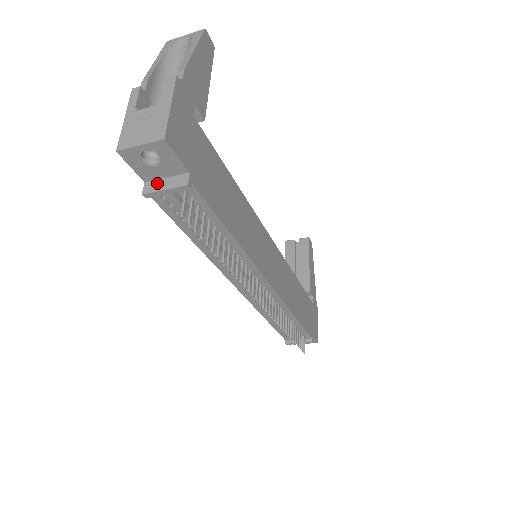
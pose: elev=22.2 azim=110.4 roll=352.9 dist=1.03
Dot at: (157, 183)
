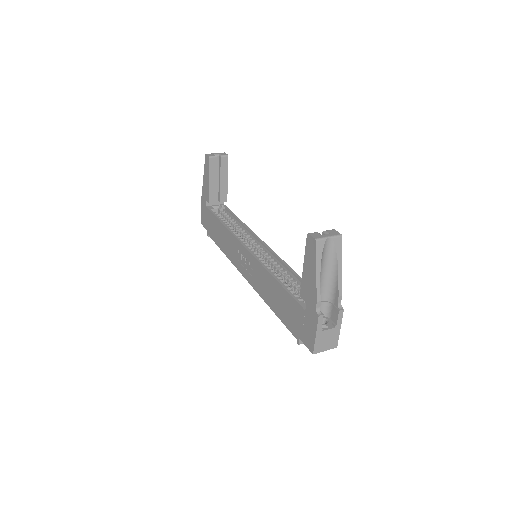
Dot at: occluded
